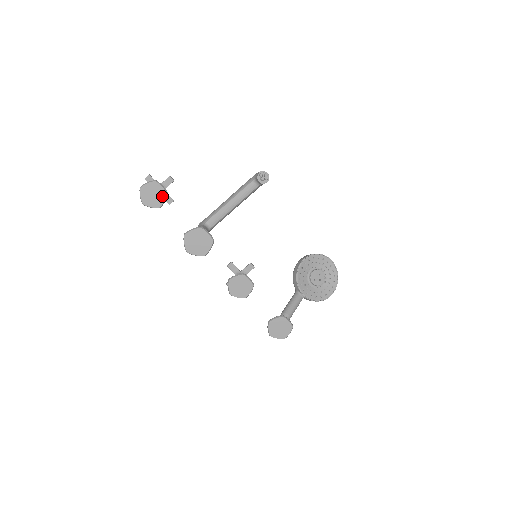
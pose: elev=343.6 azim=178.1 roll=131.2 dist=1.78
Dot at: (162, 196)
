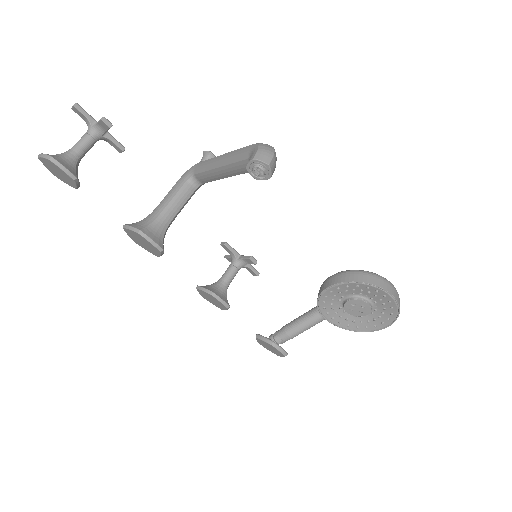
Dot at: (70, 179)
